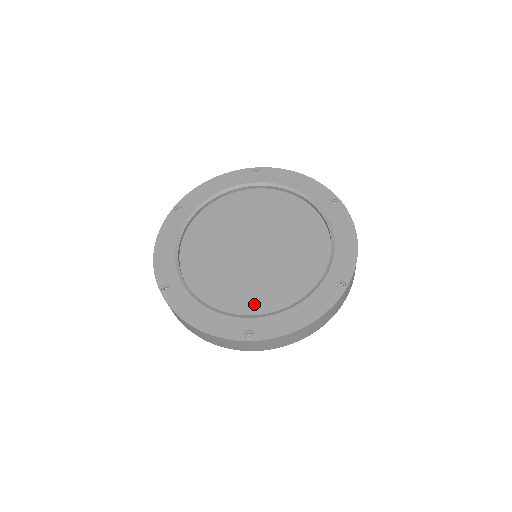
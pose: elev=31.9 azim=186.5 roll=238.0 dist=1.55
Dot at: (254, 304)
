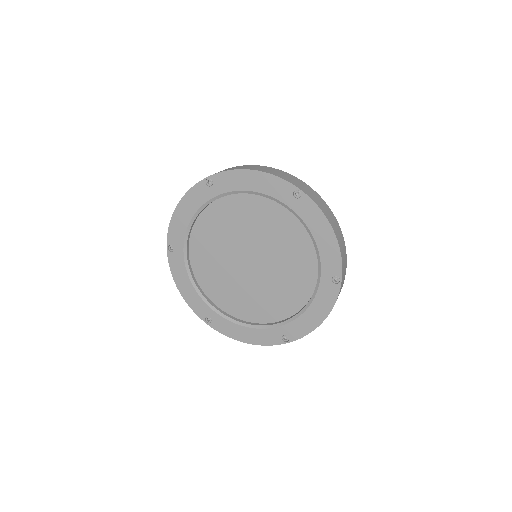
Dot at: (225, 301)
